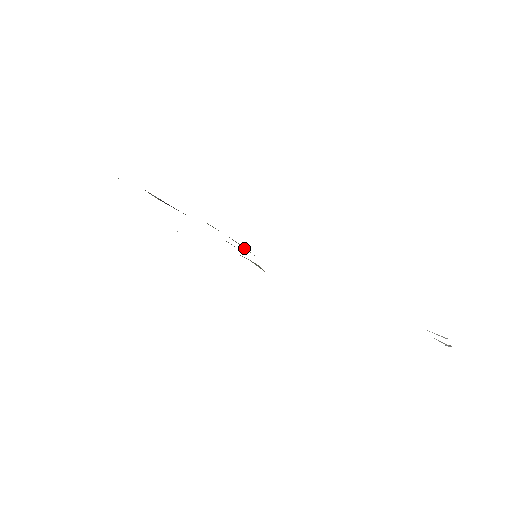
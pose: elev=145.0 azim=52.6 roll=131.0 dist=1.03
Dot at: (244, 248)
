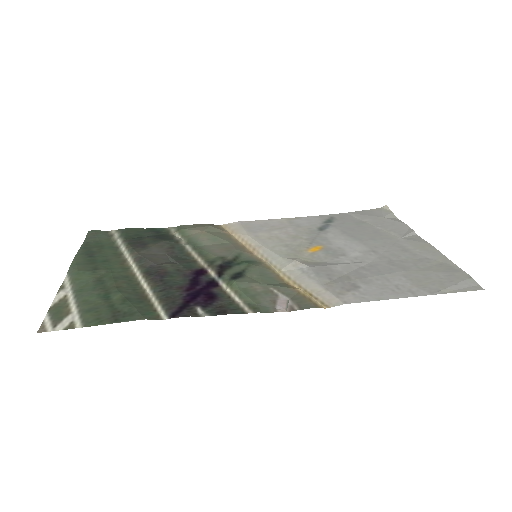
Dot at: (278, 281)
